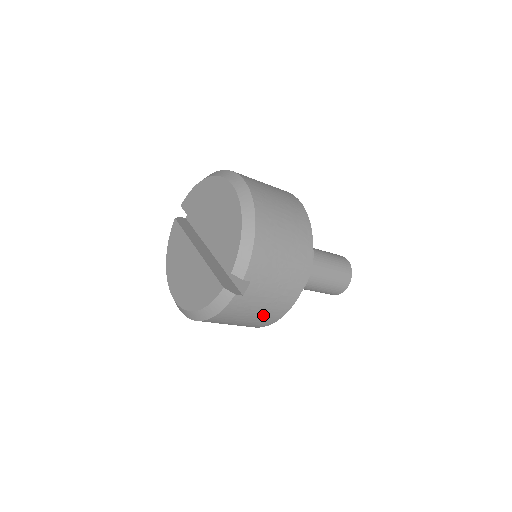
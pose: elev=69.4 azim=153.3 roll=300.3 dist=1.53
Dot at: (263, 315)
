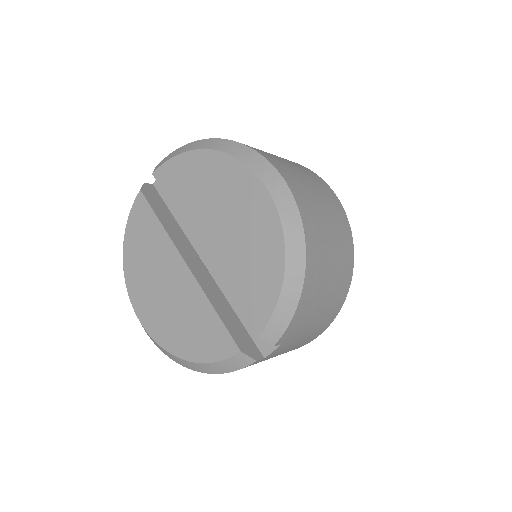
Dot at: occluded
